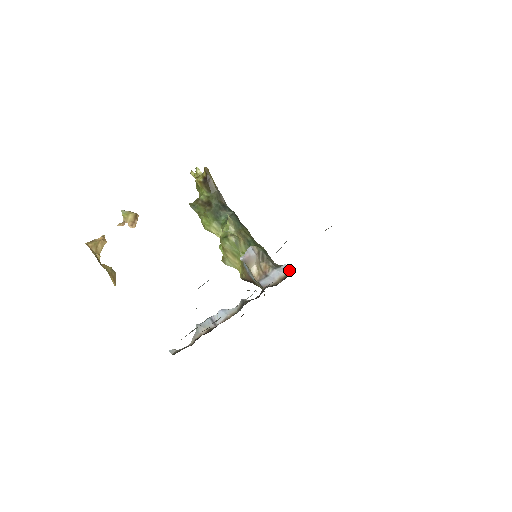
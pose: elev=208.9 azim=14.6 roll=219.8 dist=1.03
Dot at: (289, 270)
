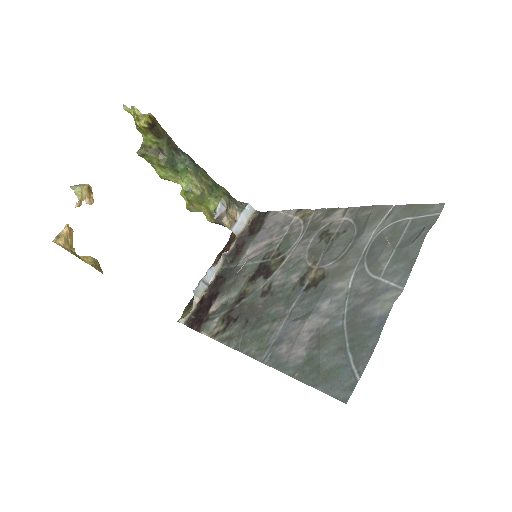
Dot at: (253, 209)
